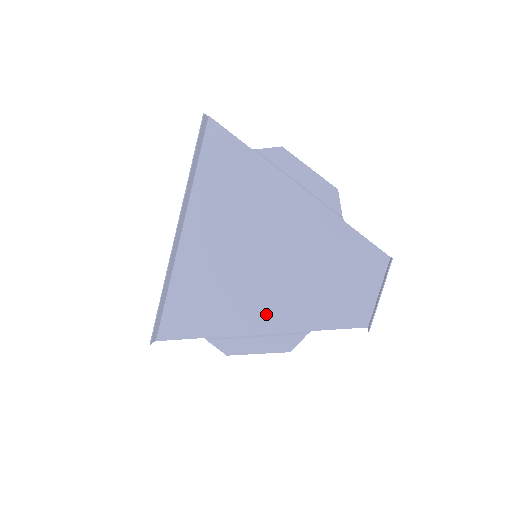
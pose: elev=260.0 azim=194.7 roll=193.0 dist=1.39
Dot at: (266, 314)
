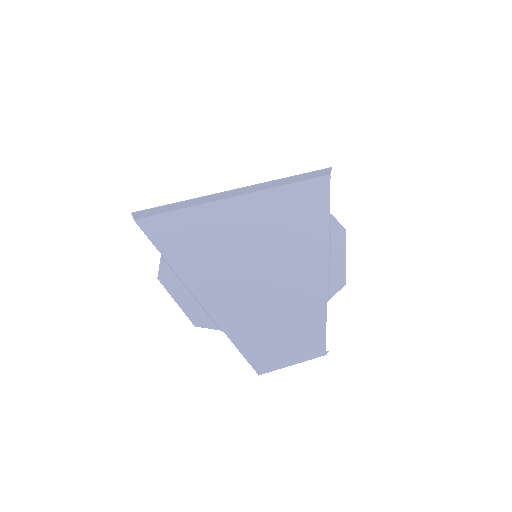
Dot at: (214, 289)
